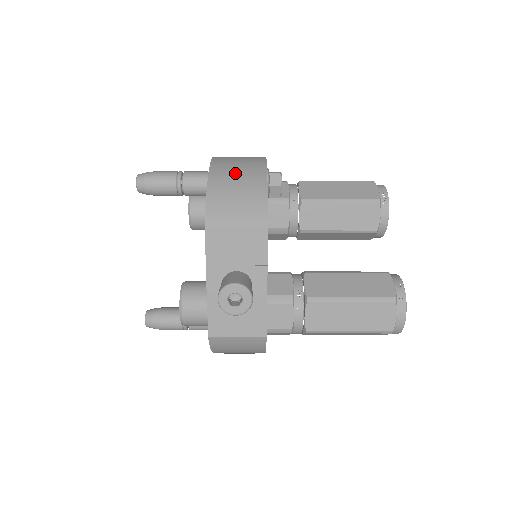
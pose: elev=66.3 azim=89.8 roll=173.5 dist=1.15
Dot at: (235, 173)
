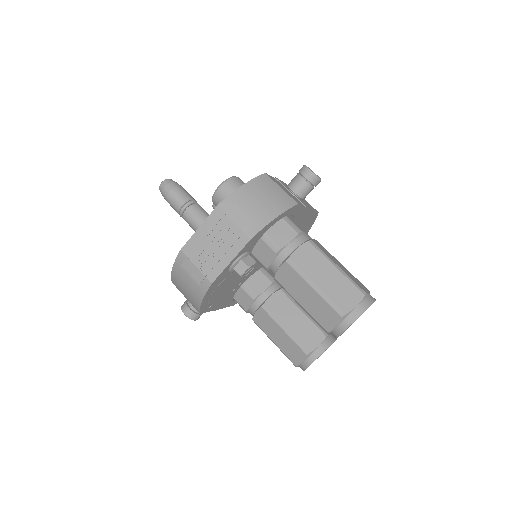
Dot at: occluded
